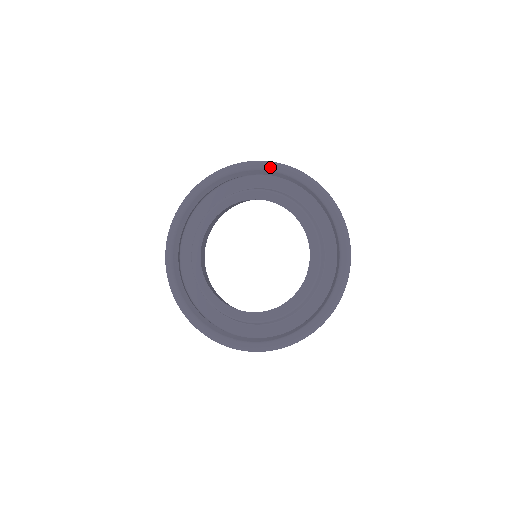
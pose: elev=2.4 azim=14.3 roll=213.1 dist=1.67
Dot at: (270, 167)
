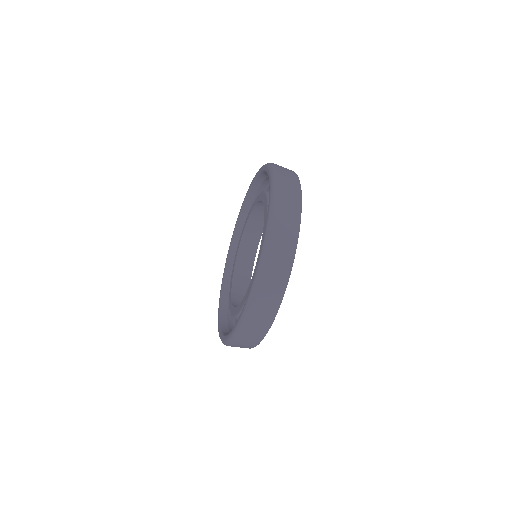
Dot at: (267, 169)
